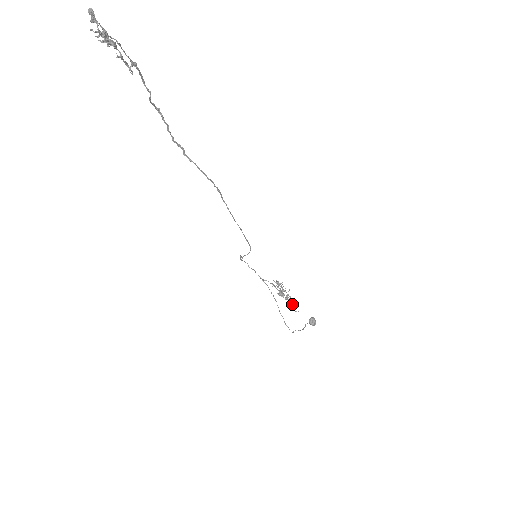
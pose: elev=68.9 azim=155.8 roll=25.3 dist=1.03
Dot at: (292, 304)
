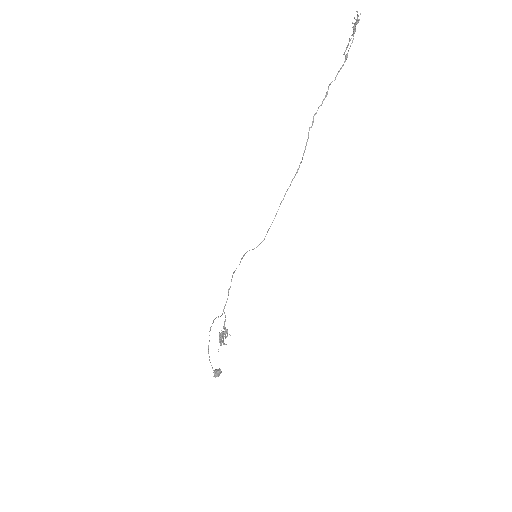
Dot at: (221, 344)
